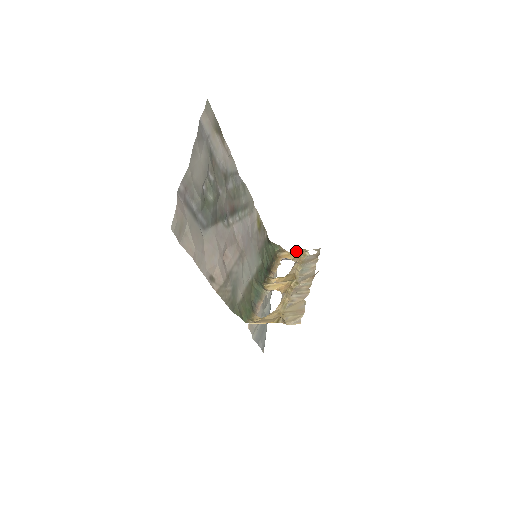
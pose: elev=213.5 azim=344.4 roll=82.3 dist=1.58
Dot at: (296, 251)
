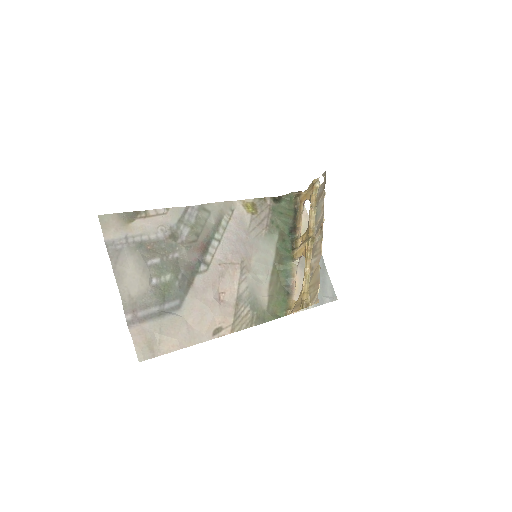
Dot at: (310, 185)
